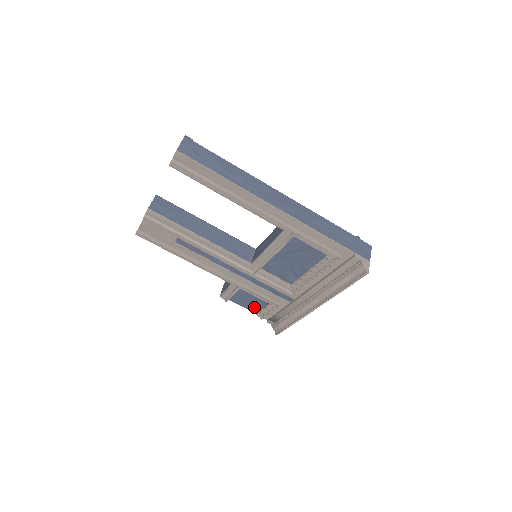
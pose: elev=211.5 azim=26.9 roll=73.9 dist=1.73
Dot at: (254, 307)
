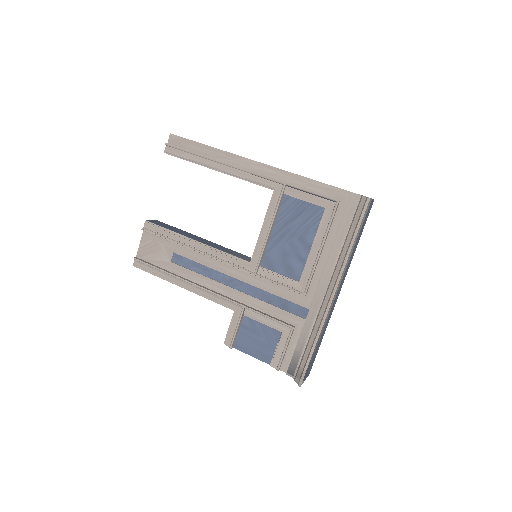
Dot at: (266, 351)
